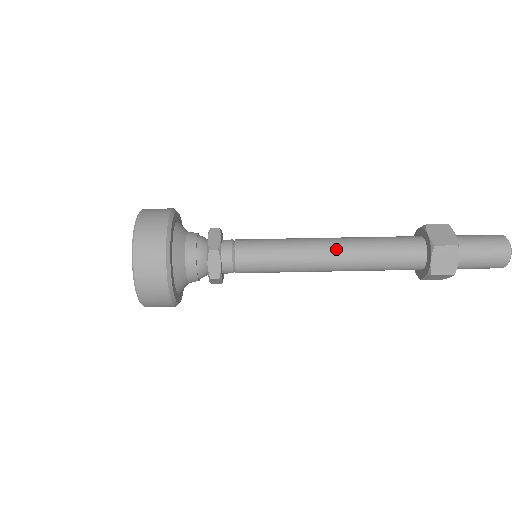
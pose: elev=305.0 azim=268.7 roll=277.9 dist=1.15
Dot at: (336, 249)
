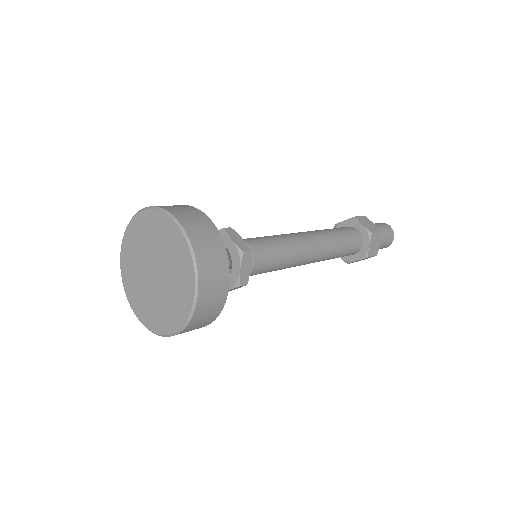
Dot at: (318, 242)
